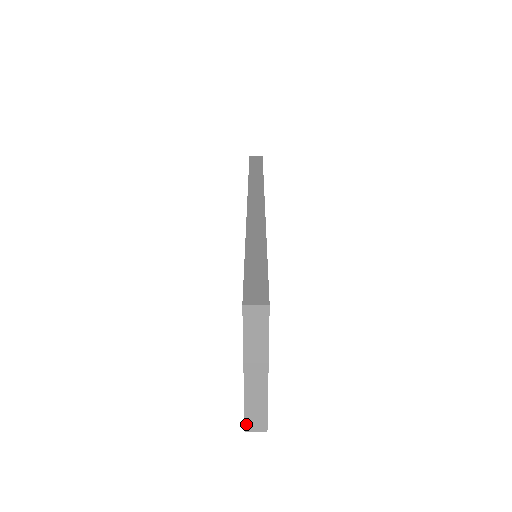
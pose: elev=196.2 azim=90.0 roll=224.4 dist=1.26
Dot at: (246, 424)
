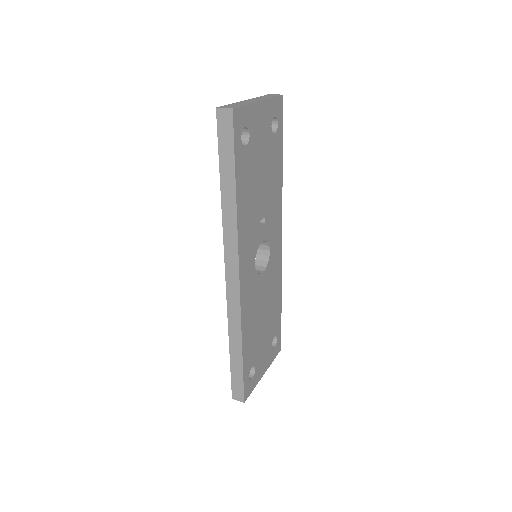
Dot at: occluded
